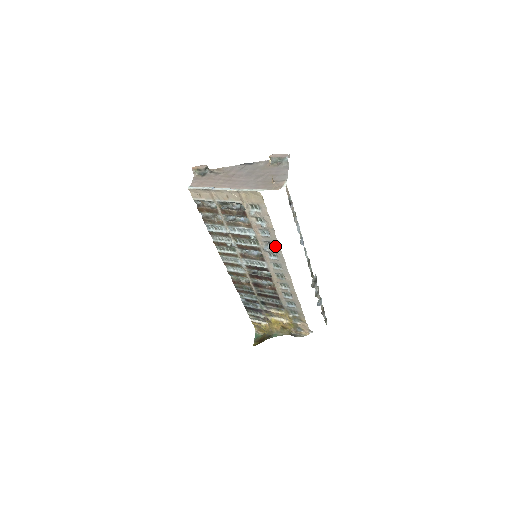
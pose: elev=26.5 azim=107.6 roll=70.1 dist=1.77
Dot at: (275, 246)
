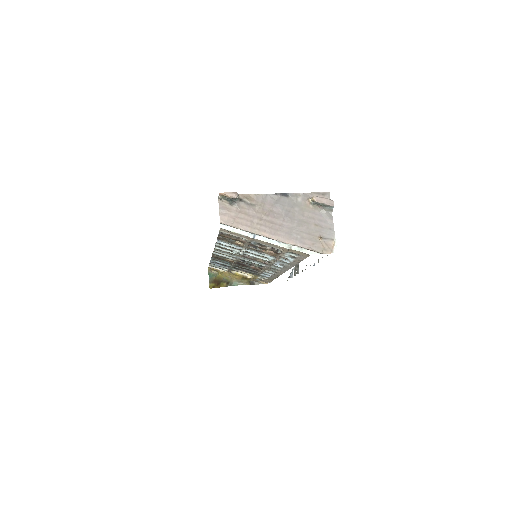
Dot at: (288, 265)
